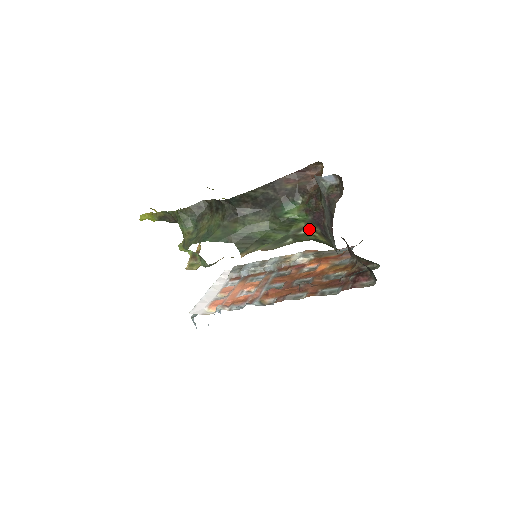
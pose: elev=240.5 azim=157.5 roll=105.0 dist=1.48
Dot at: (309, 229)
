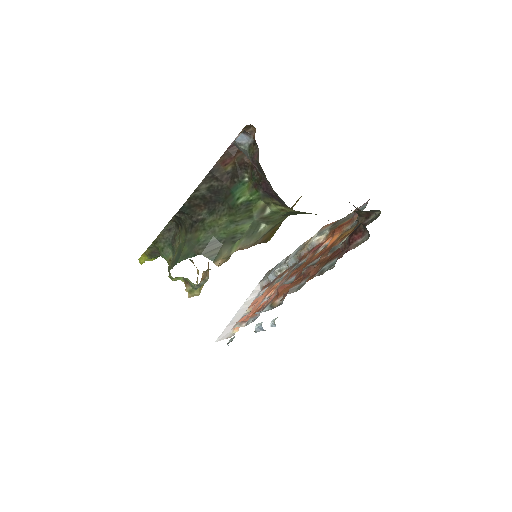
Dot at: (271, 205)
